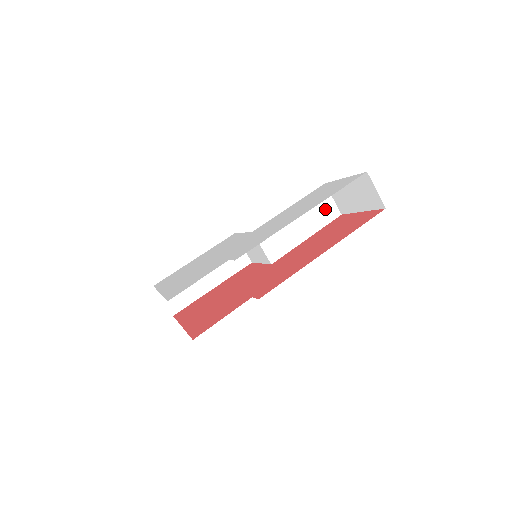
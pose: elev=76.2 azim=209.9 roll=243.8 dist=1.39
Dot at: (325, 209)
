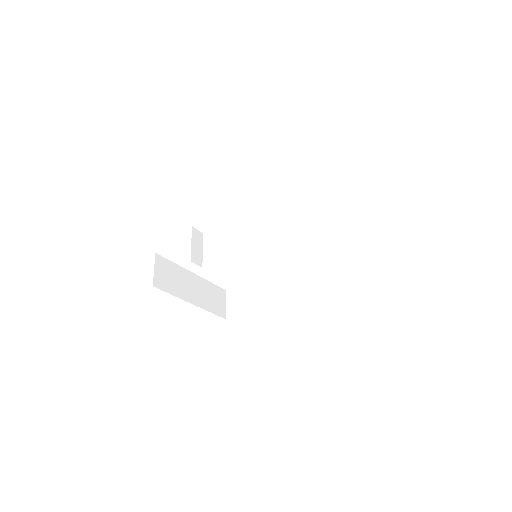
Dot at: (357, 233)
